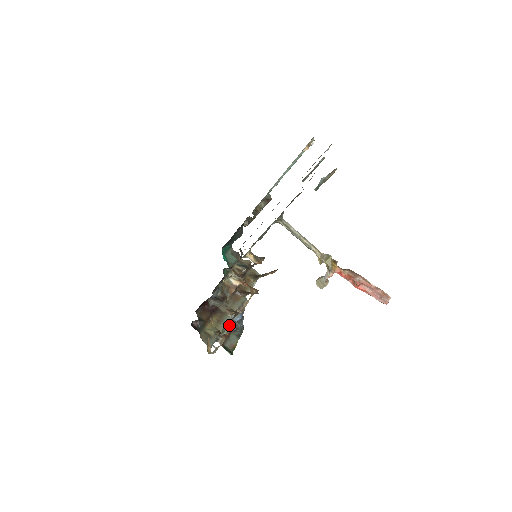
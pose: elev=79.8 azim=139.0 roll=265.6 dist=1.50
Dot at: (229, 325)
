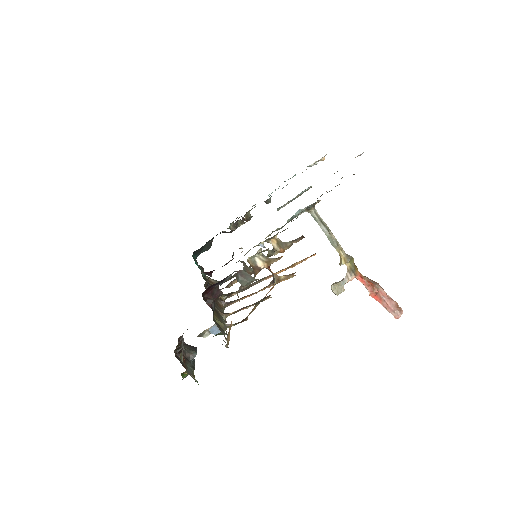
Dot at: occluded
